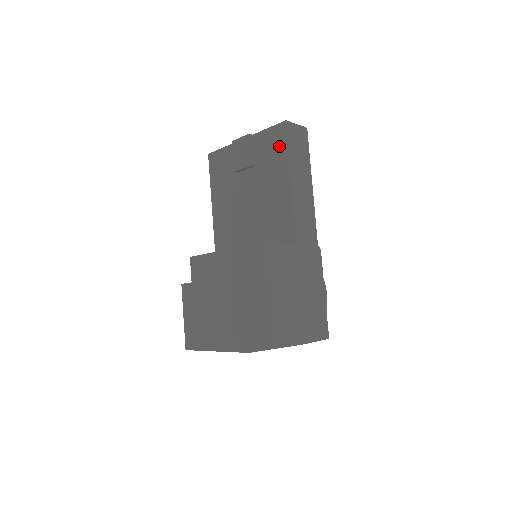
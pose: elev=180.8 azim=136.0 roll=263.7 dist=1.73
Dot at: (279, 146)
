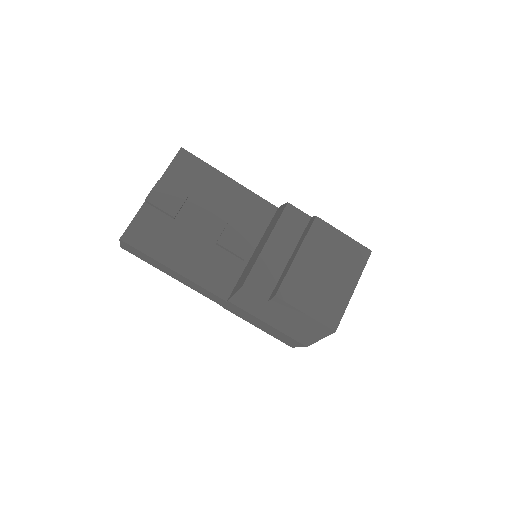
Dot at: (195, 167)
